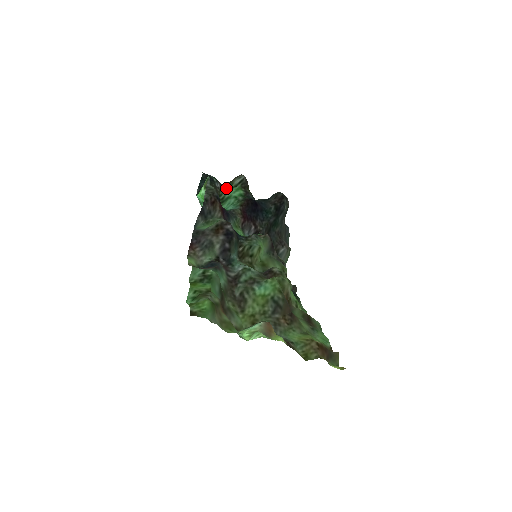
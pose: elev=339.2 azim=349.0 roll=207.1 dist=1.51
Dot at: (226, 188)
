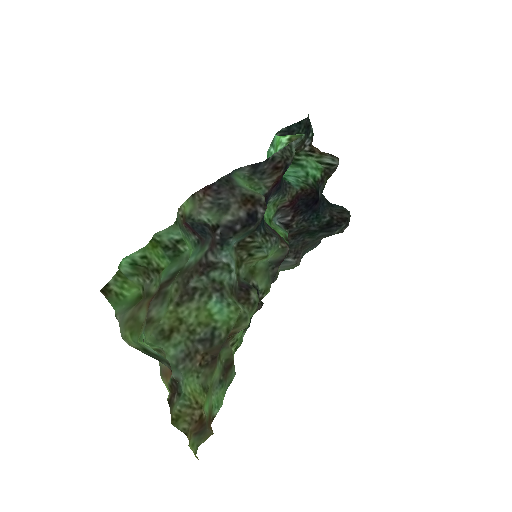
Dot at: (311, 154)
